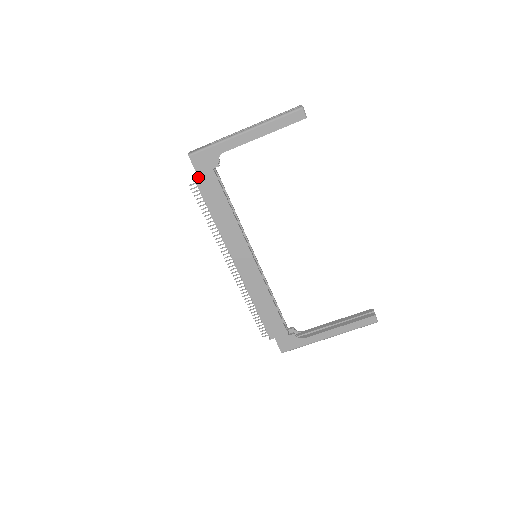
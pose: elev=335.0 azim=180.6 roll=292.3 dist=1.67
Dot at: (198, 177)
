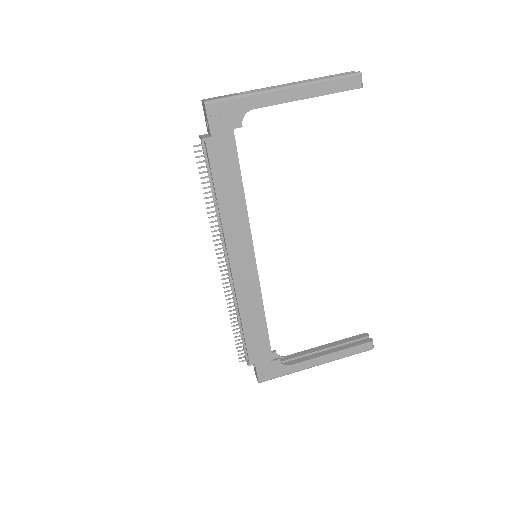
Dot at: (210, 136)
